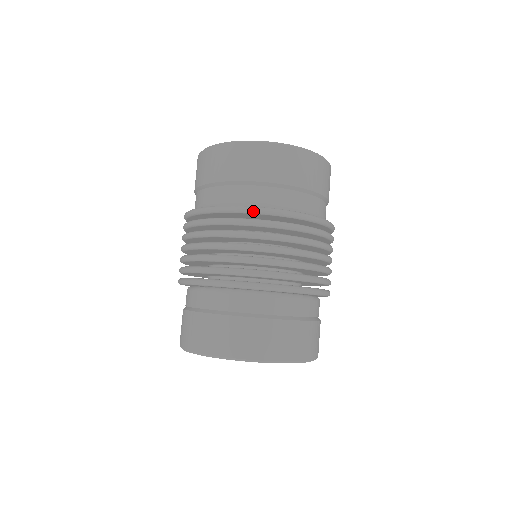
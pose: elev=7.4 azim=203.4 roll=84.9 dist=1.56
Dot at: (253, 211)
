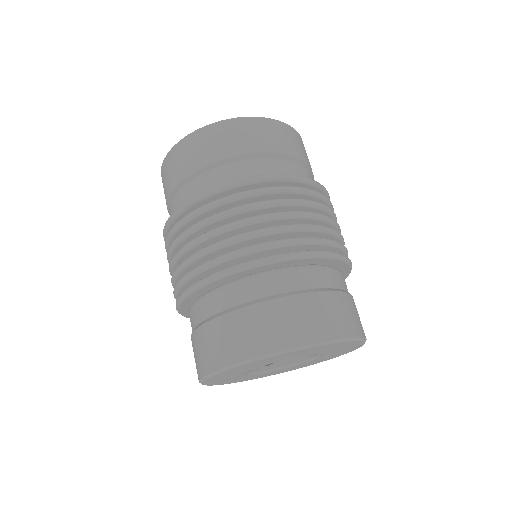
Dot at: (178, 212)
